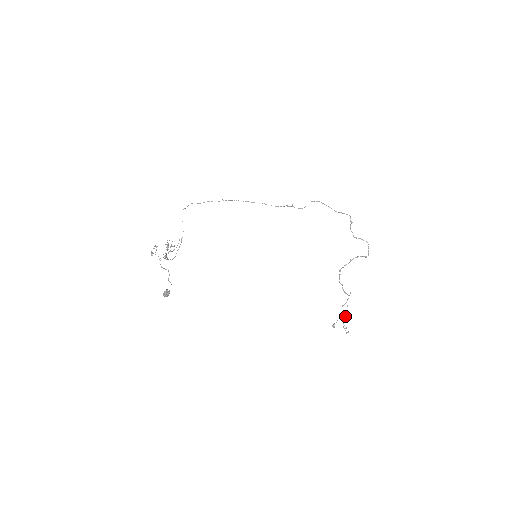
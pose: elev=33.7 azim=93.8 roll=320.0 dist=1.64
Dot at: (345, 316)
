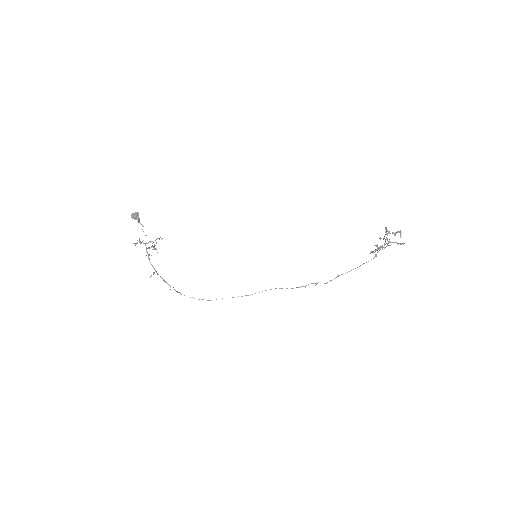
Dot at: (386, 230)
